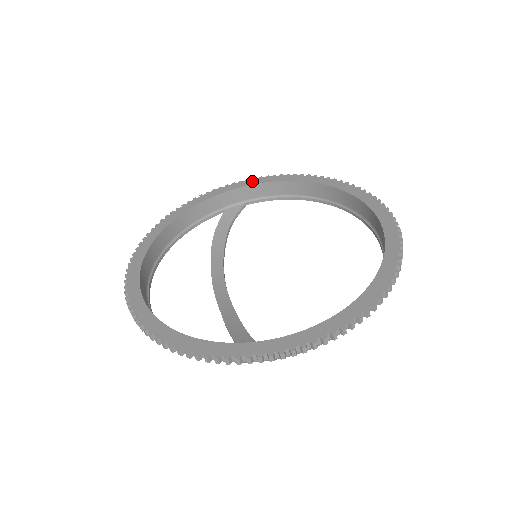
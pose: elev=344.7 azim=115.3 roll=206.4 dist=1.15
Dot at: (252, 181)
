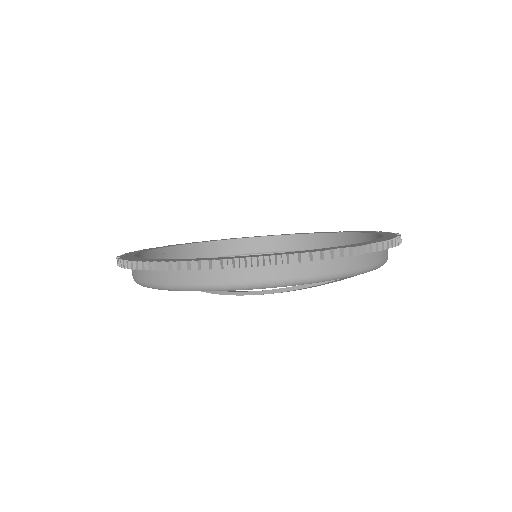
Dot at: (189, 243)
